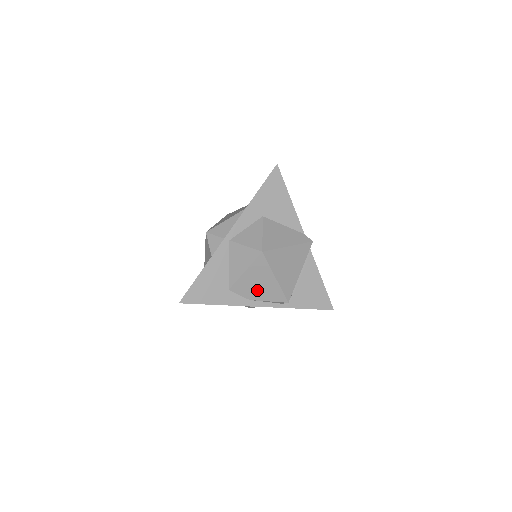
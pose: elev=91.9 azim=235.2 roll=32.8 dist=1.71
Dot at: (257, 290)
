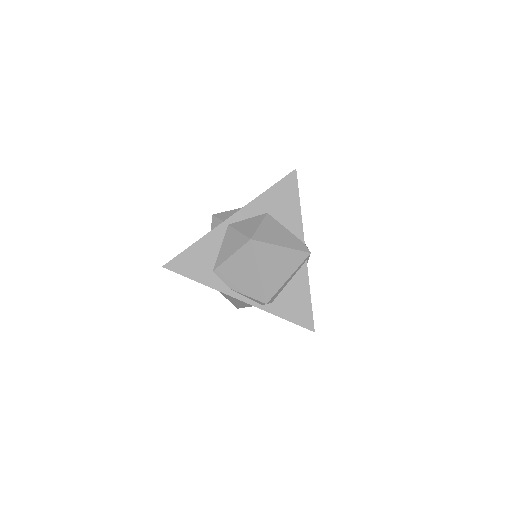
Dot at: (239, 280)
